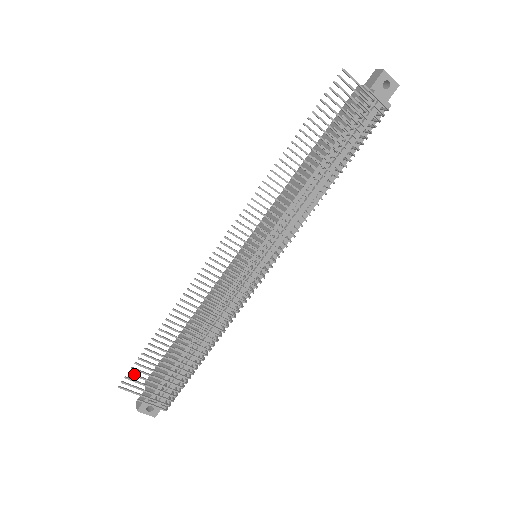
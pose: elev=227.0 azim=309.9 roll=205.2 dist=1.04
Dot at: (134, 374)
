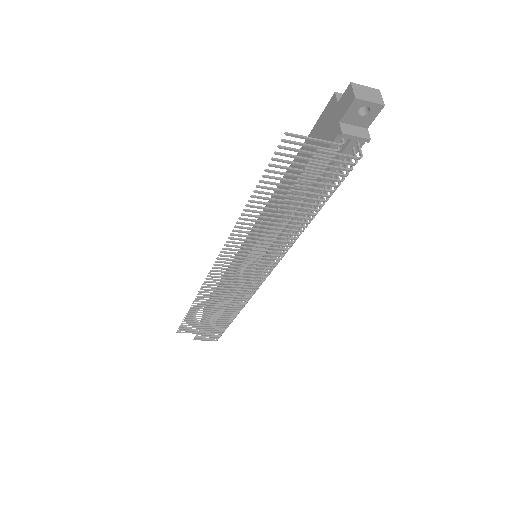
Dot at: (184, 327)
